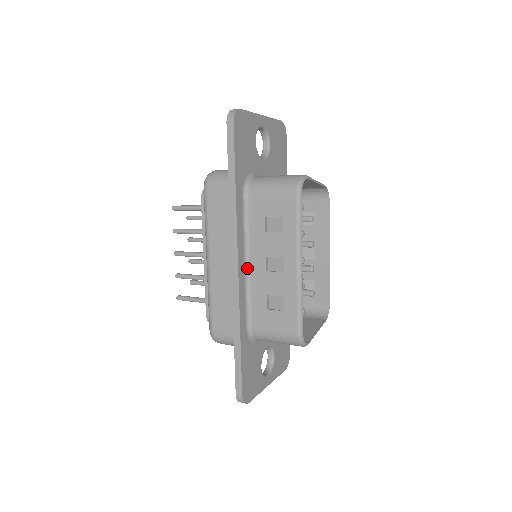
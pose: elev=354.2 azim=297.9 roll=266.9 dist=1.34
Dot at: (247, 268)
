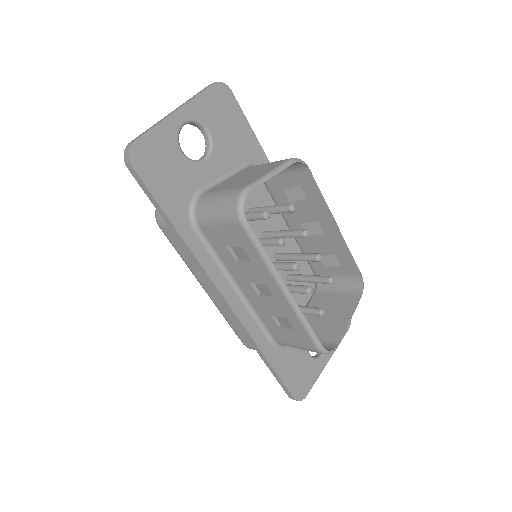
Dot at: (240, 293)
